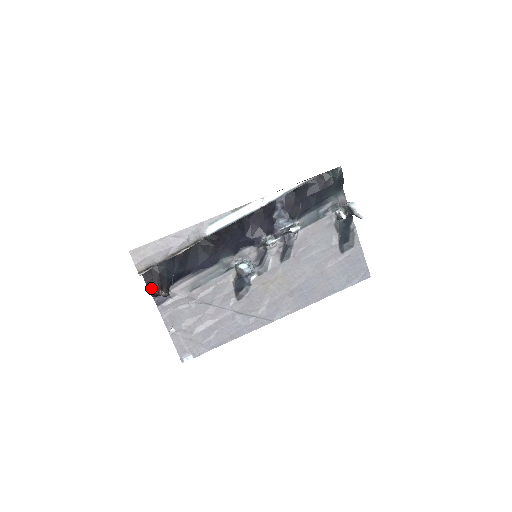
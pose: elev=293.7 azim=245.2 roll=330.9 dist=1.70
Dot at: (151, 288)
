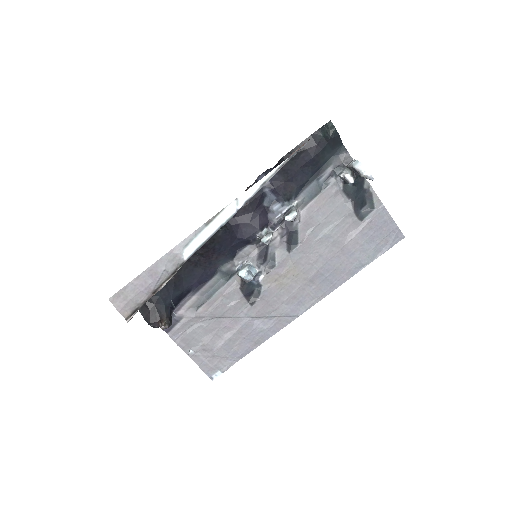
Dot at: (150, 323)
